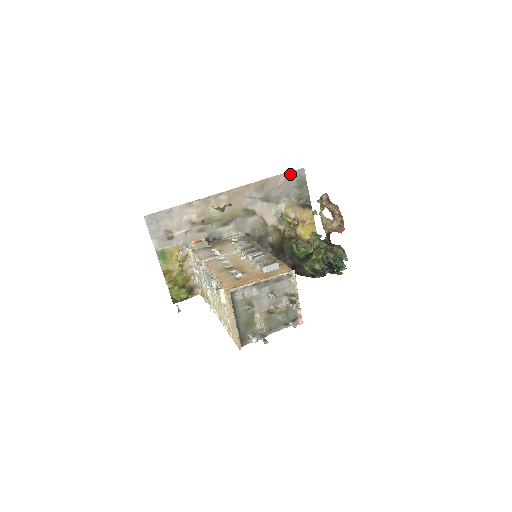
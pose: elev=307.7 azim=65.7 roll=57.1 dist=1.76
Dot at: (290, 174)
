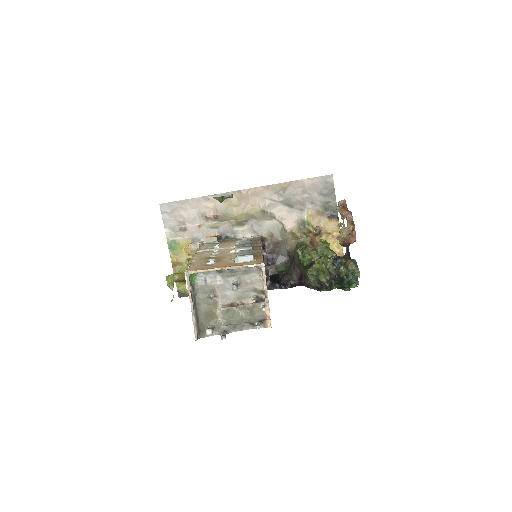
Dot at: (316, 179)
